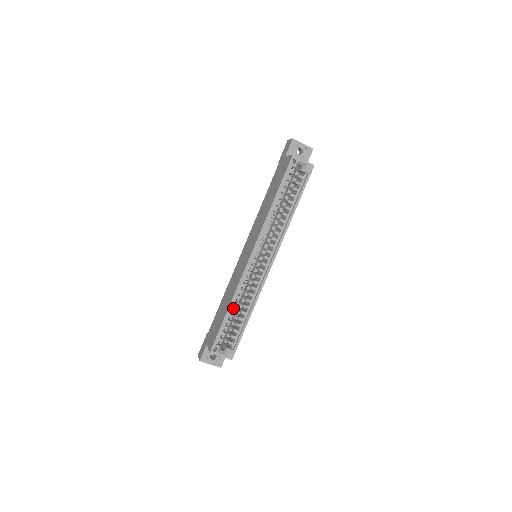
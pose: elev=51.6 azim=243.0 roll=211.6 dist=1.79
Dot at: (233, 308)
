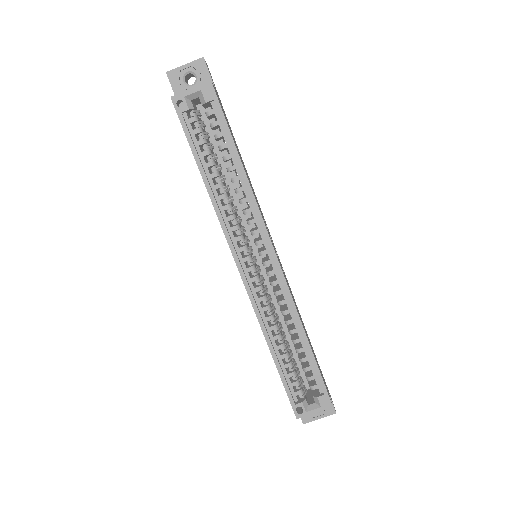
Dot at: (277, 346)
